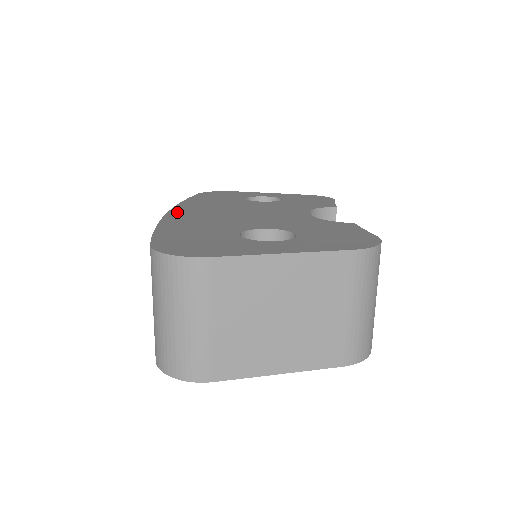
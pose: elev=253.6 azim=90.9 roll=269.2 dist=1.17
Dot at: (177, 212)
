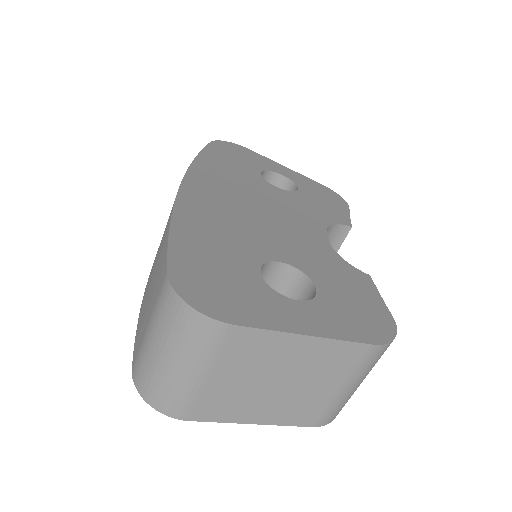
Dot at: (191, 188)
